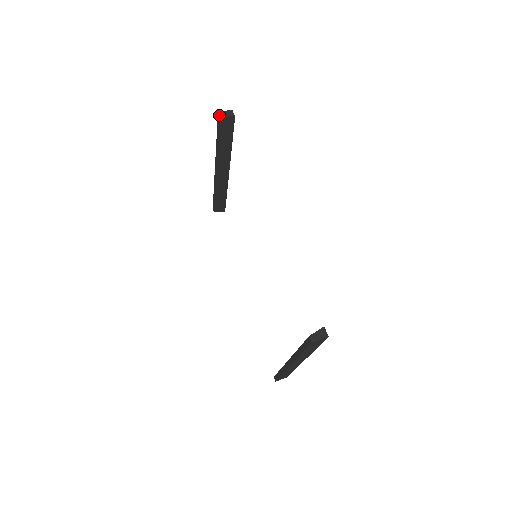
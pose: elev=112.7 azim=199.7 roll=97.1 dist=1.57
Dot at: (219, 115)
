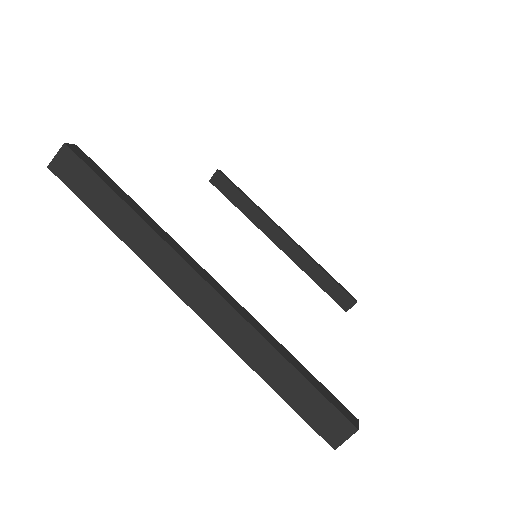
Dot at: (209, 181)
